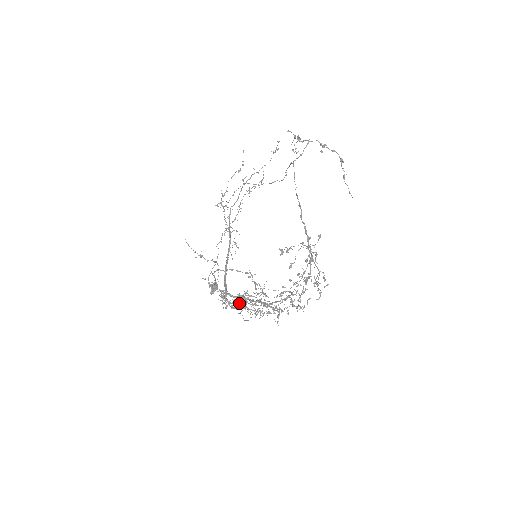
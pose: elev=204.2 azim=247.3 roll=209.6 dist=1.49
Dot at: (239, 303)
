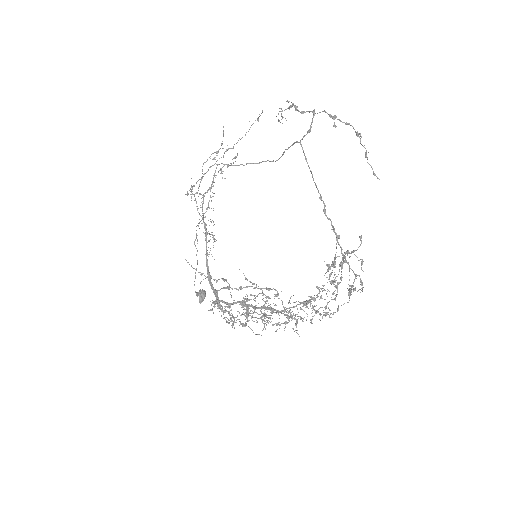
Dot at: (243, 314)
